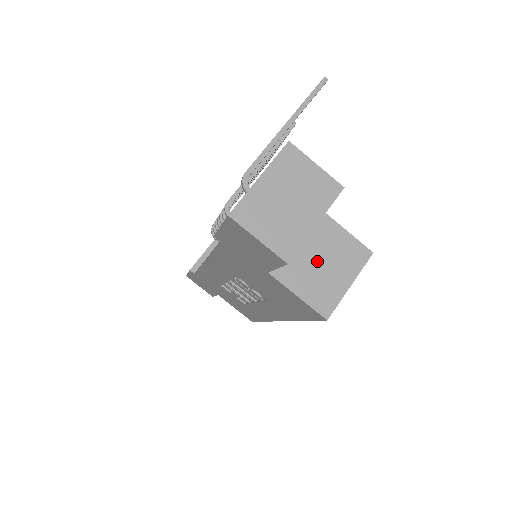
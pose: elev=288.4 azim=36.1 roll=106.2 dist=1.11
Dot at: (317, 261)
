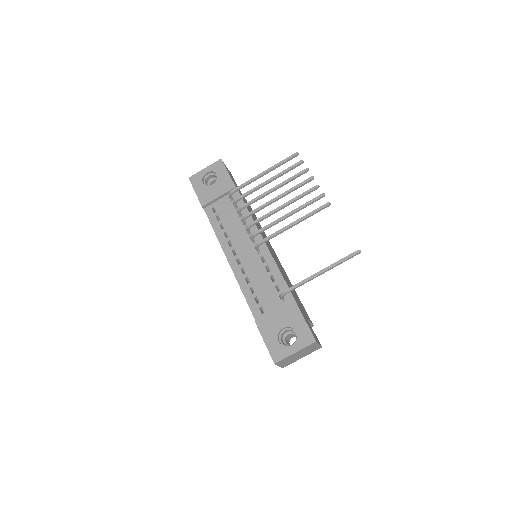
Dot at: occluded
